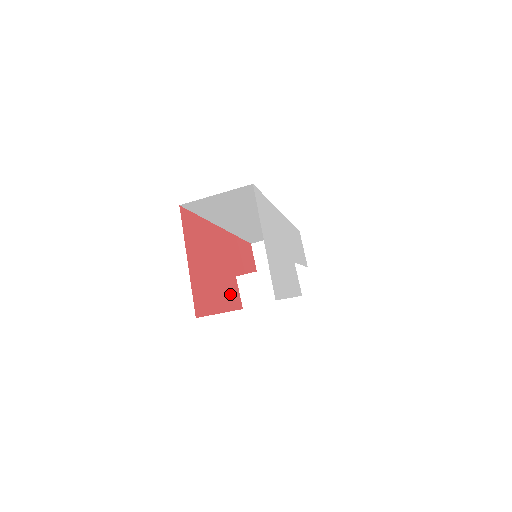
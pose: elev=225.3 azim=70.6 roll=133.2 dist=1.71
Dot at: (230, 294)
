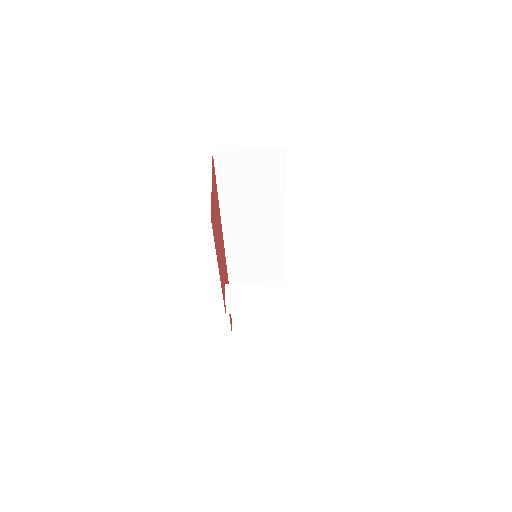
Dot at: (222, 280)
